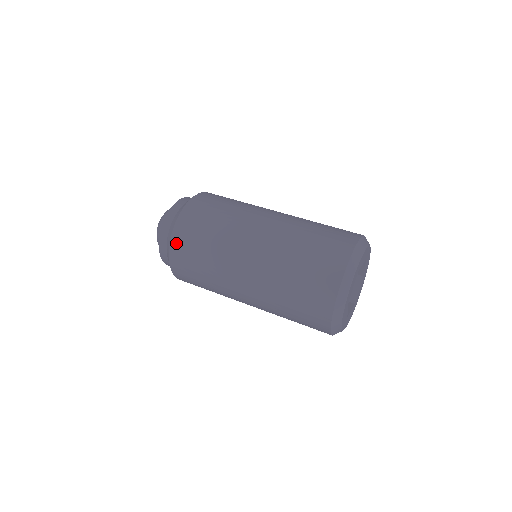
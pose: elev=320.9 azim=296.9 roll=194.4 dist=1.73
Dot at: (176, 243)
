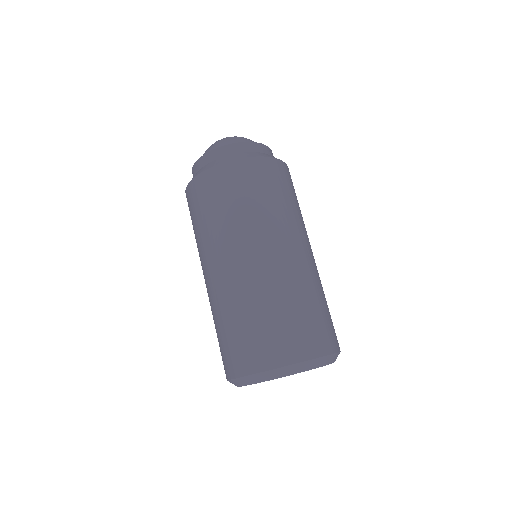
Dot at: (191, 190)
